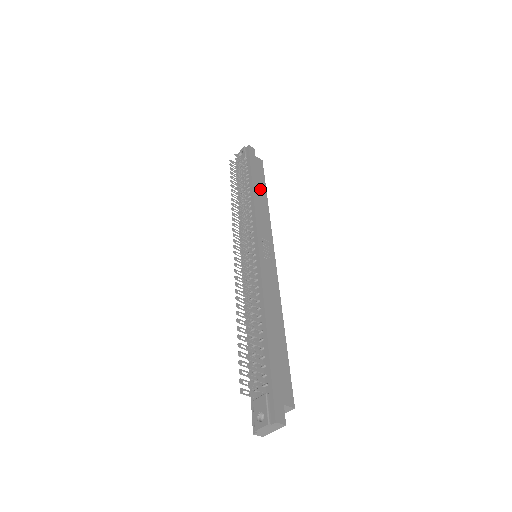
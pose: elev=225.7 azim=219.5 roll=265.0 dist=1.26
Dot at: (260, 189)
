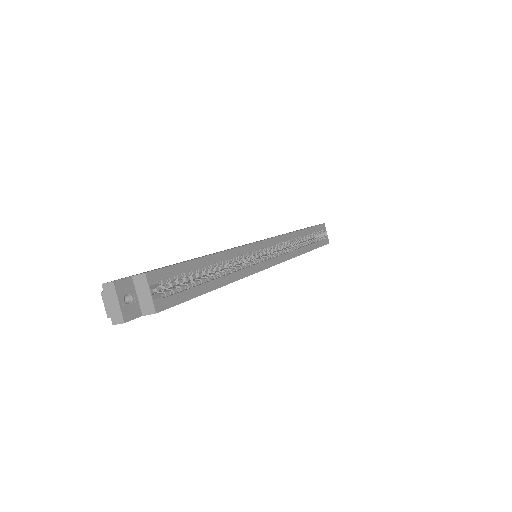
Dot at: occluded
